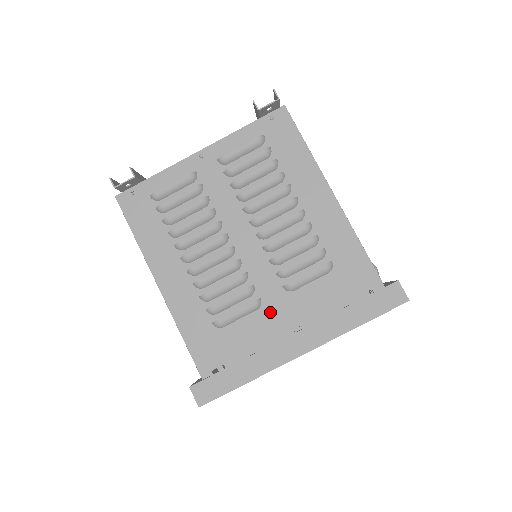
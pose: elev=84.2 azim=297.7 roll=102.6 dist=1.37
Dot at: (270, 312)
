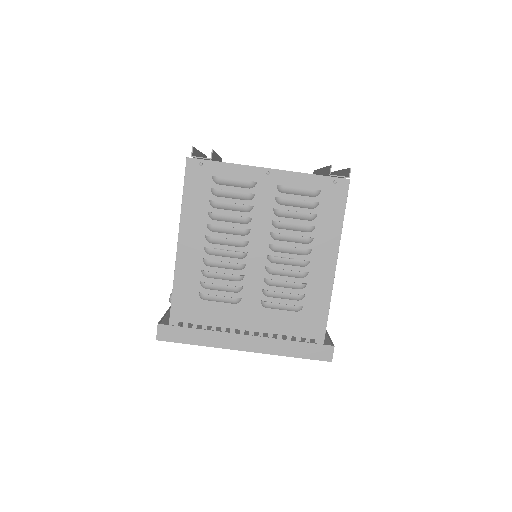
Dot at: (242, 311)
